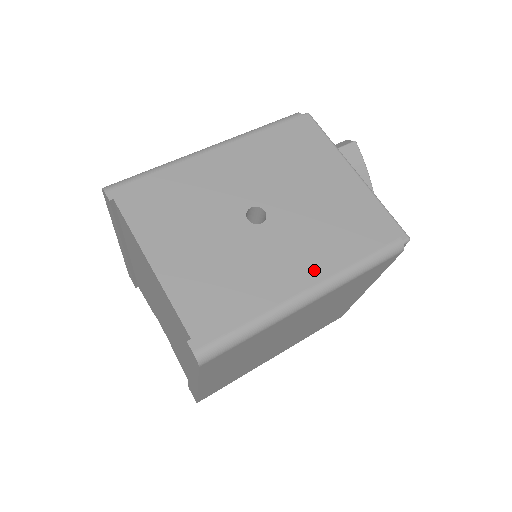
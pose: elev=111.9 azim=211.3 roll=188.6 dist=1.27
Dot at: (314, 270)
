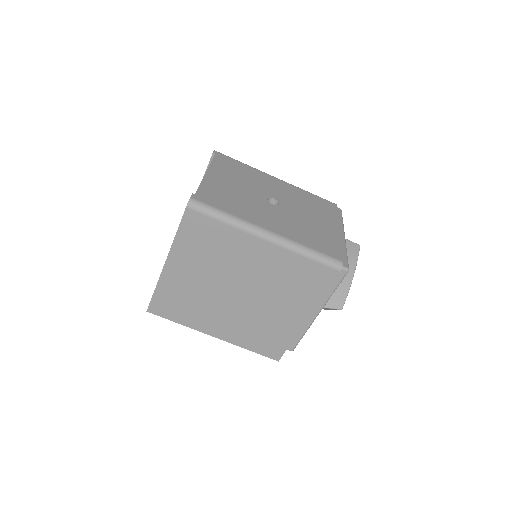
Dot at: (281, 230)
